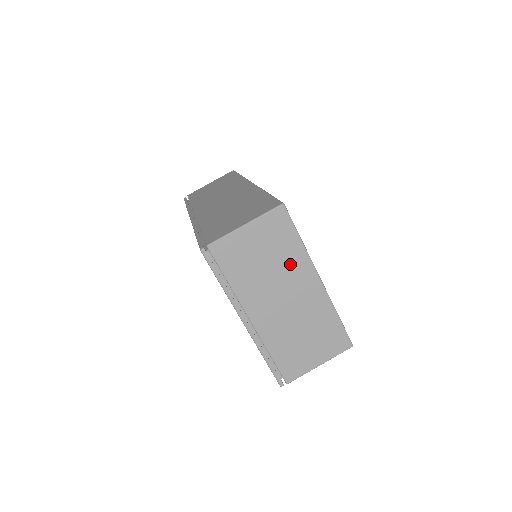
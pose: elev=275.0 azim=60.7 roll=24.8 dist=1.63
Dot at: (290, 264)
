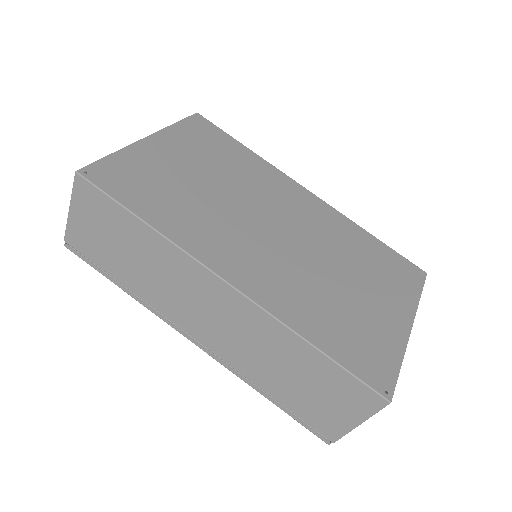
Dot at: occluded
